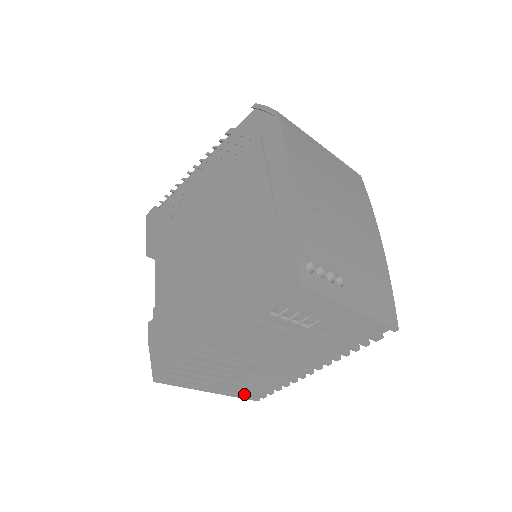
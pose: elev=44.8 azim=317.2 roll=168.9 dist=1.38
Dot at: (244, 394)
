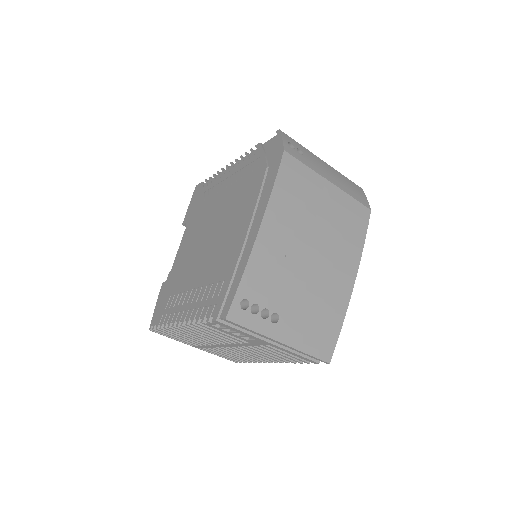
Dot at: occluded
